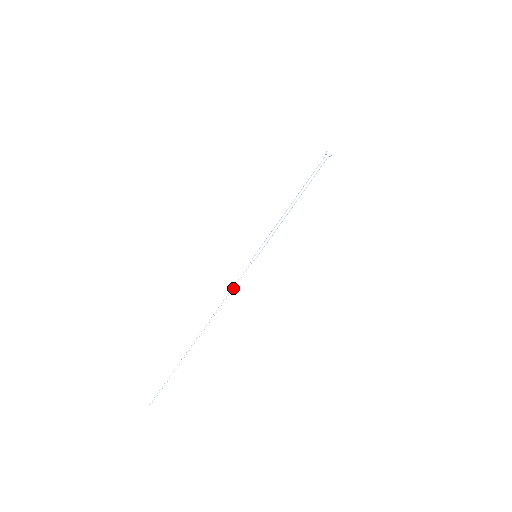
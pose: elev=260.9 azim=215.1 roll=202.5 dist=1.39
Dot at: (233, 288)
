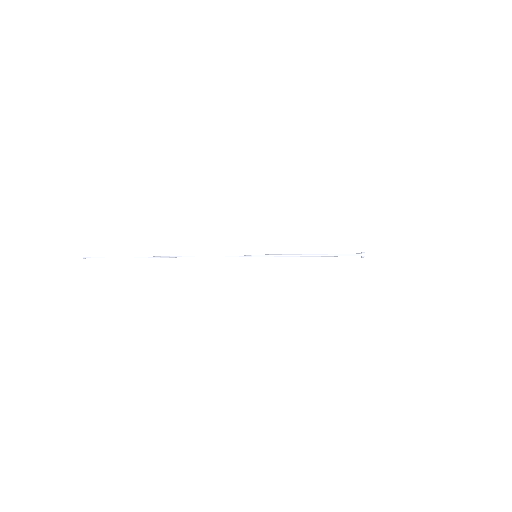
Dot at: (221, 256)
